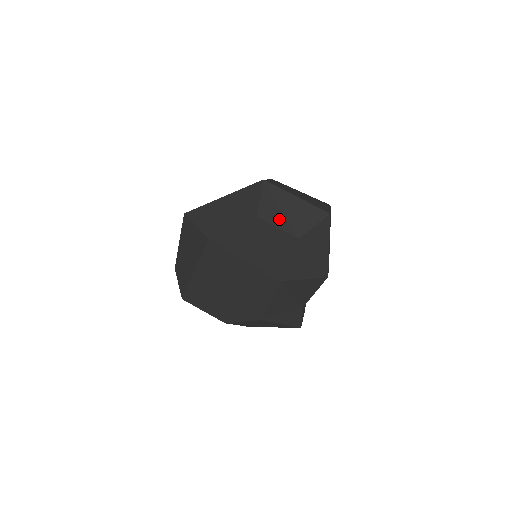
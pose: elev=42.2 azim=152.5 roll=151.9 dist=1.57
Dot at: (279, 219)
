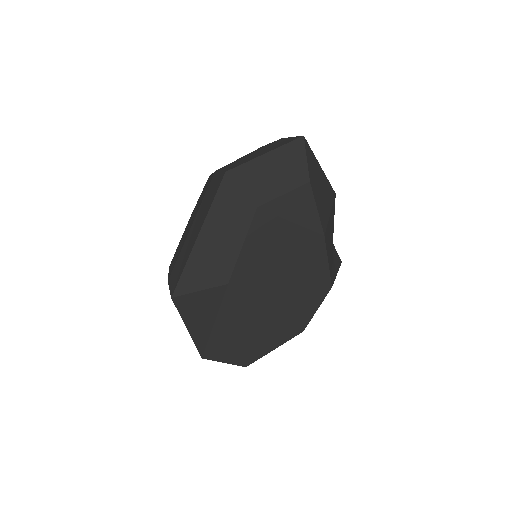
Dot at: (277, 186)
